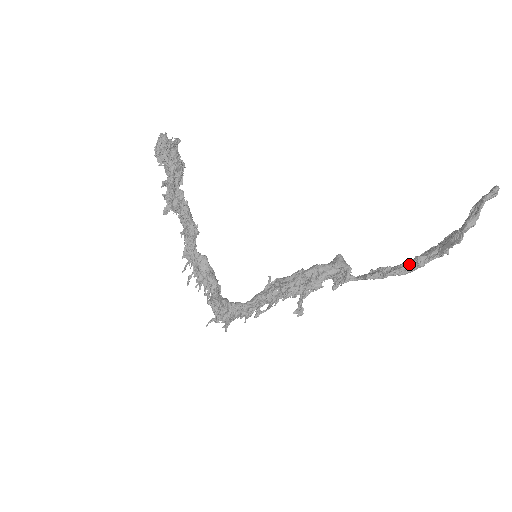
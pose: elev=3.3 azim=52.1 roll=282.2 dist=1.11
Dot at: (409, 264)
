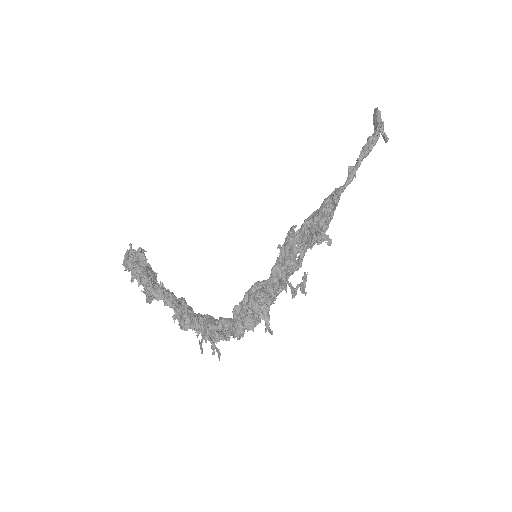
Dot at: (366, 143)
